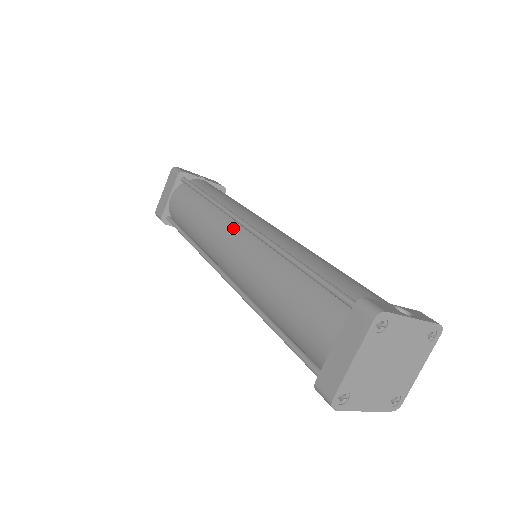
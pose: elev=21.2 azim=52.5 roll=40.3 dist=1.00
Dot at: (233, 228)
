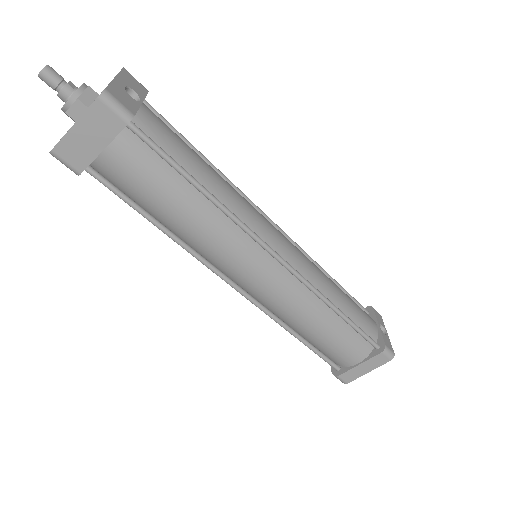
Dot at: (262, 257)
